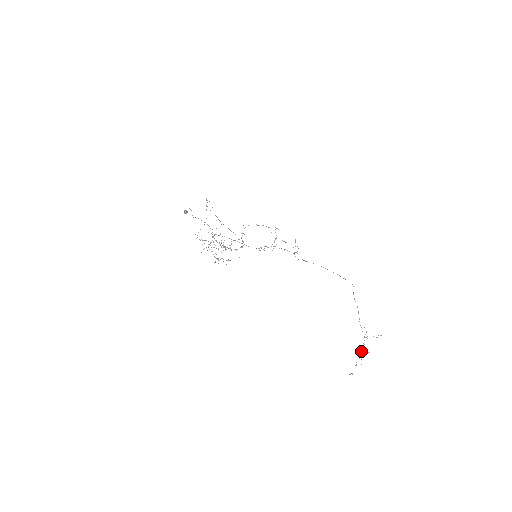
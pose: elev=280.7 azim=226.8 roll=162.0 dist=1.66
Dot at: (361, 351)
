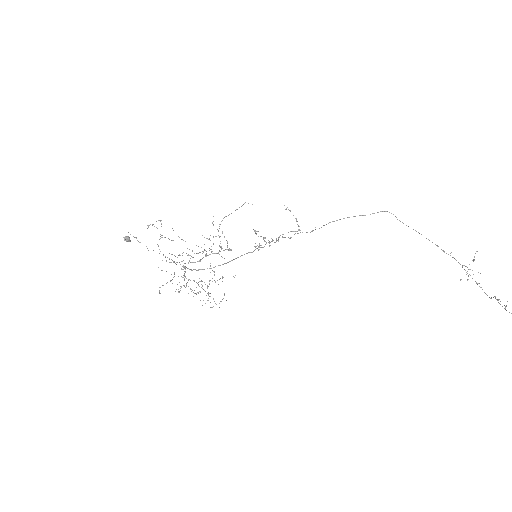
Dot at: occluded
